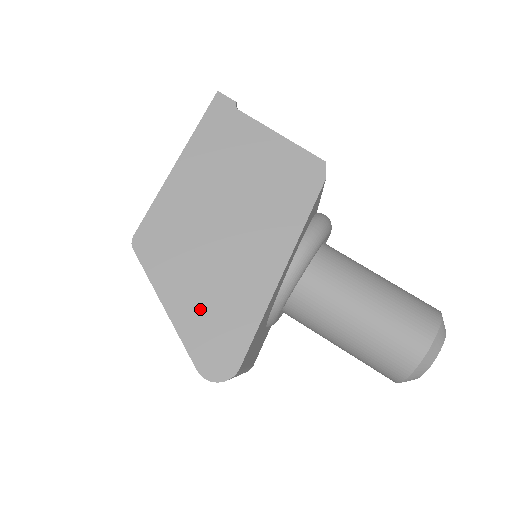
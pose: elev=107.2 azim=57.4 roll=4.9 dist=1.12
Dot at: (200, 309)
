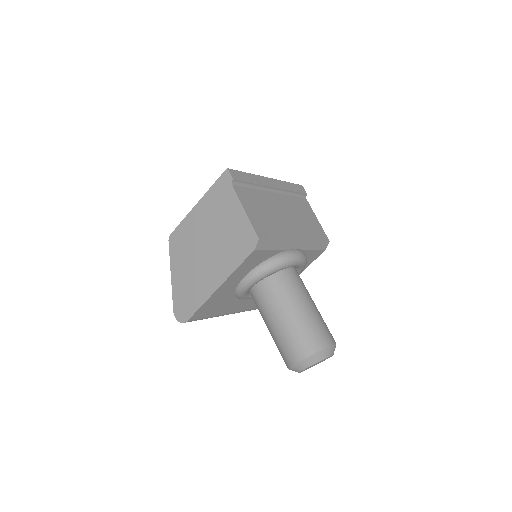
Dot at: (182, 285)
